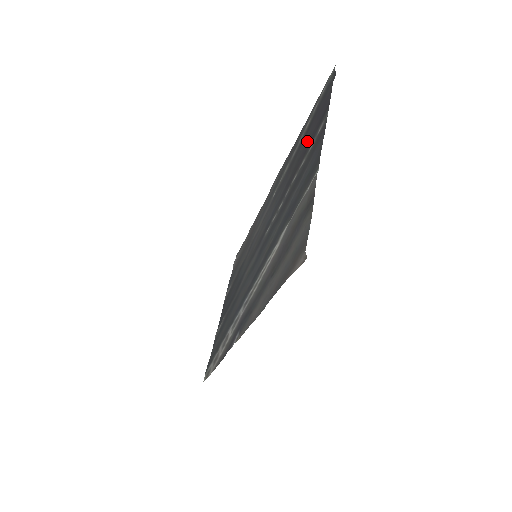
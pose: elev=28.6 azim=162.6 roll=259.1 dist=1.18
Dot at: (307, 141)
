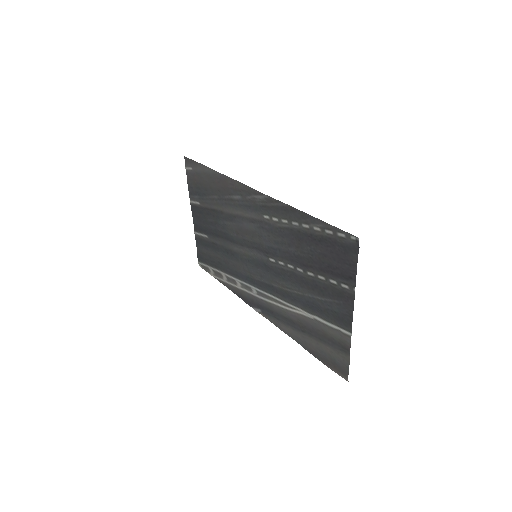
Dot at: (323, 260)
